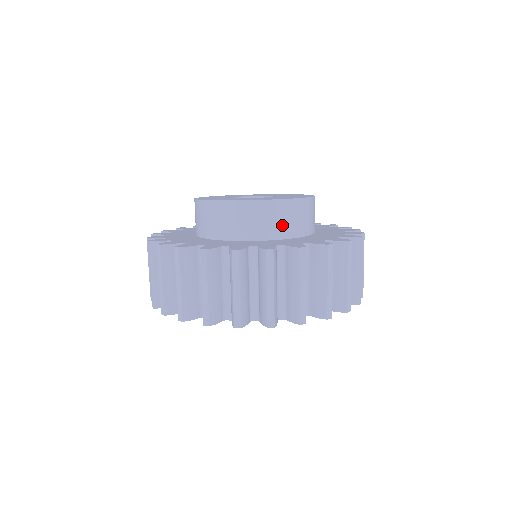
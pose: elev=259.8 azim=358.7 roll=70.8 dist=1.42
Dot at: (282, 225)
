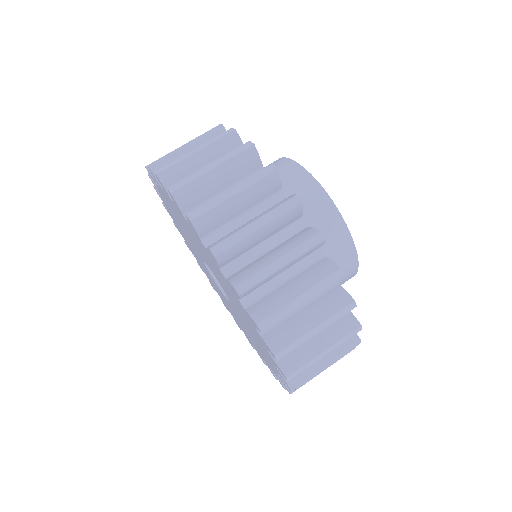
Dot at: occluded
